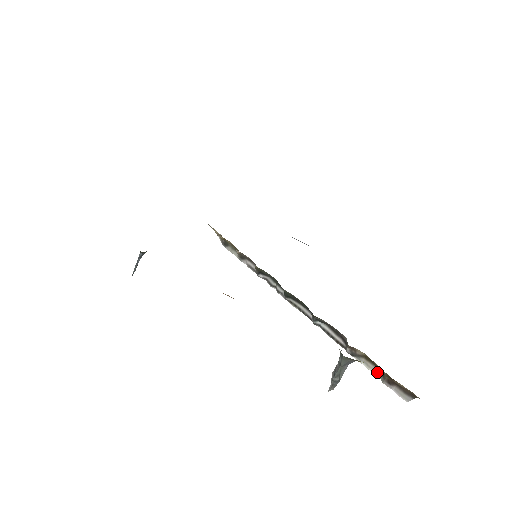
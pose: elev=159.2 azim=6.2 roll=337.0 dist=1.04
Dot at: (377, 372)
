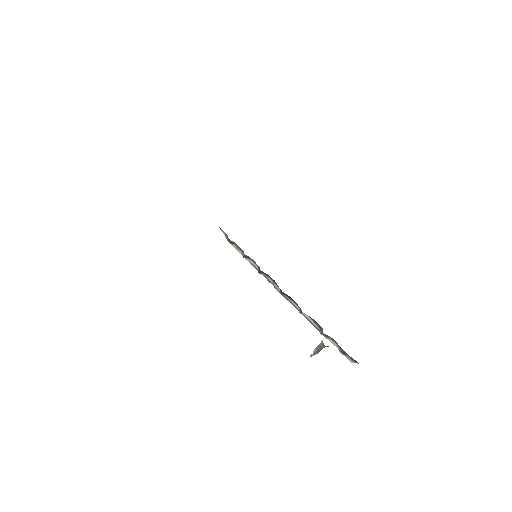
Dot at: (337, 346)
